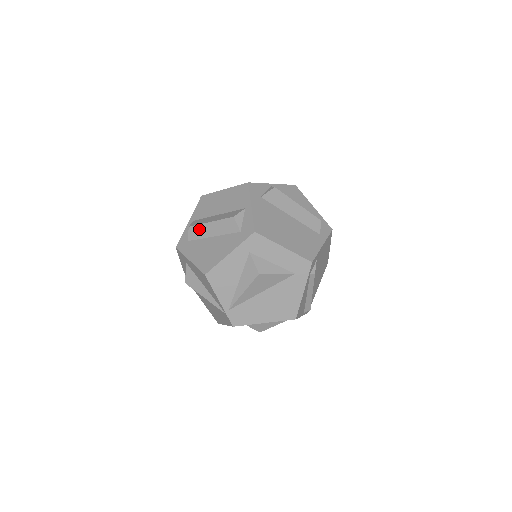
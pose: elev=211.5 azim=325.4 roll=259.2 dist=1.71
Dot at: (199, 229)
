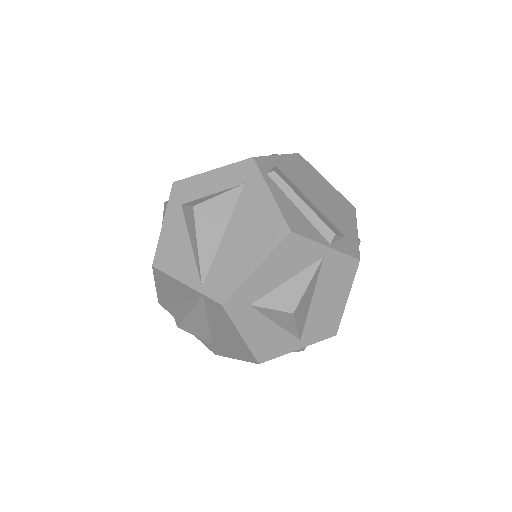
Dot at: occluded
